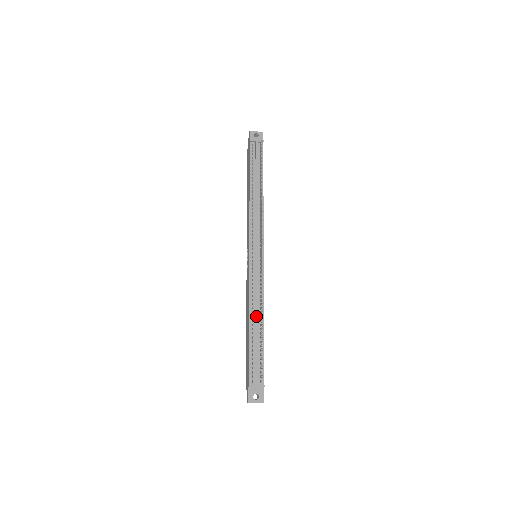
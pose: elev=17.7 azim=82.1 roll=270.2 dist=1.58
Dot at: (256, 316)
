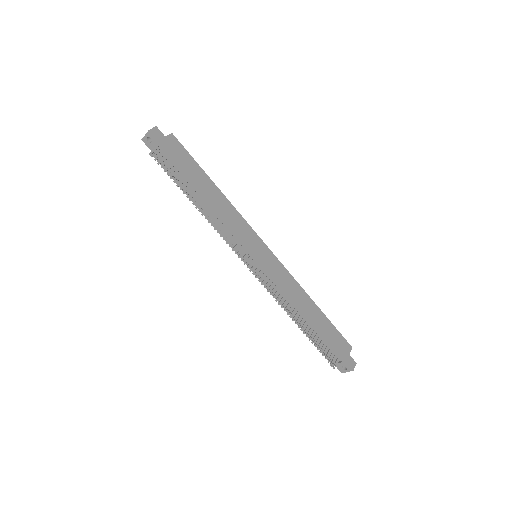
Dot at: (294, 315)
